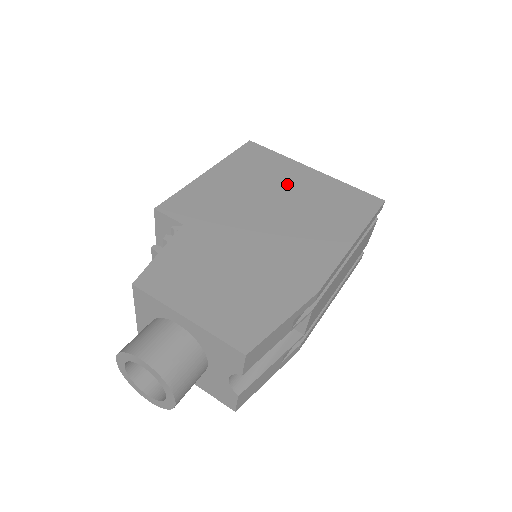
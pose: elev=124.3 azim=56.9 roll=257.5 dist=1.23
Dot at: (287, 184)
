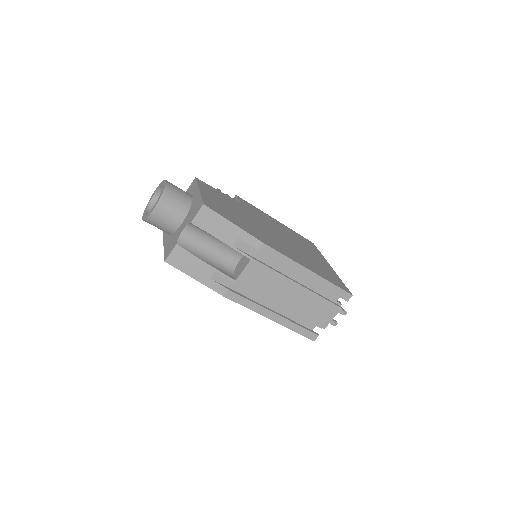
Dot at: (308, 250)
